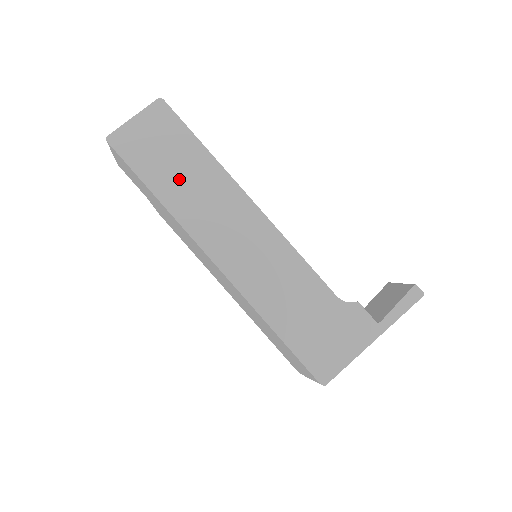
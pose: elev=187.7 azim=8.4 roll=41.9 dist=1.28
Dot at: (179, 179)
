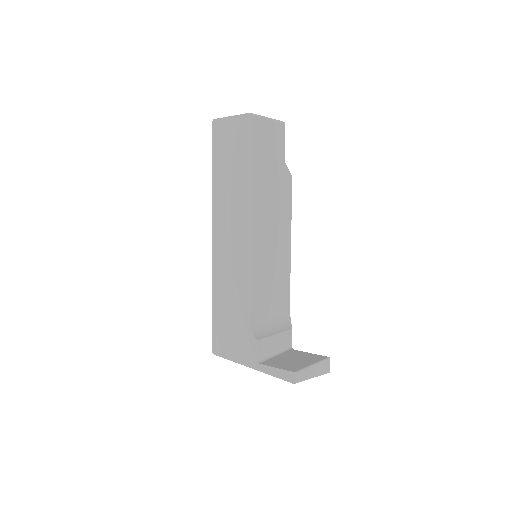
Dot at: (228, 176)
